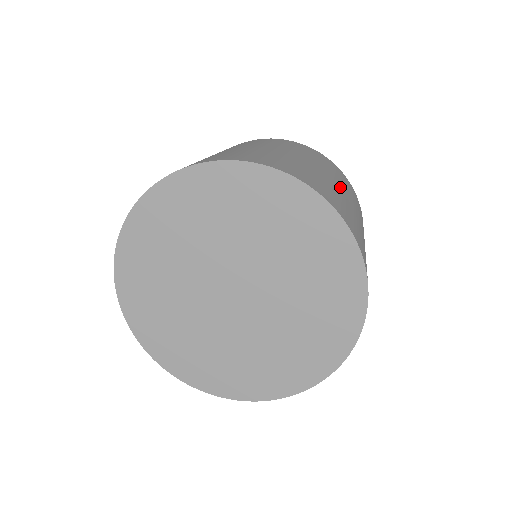
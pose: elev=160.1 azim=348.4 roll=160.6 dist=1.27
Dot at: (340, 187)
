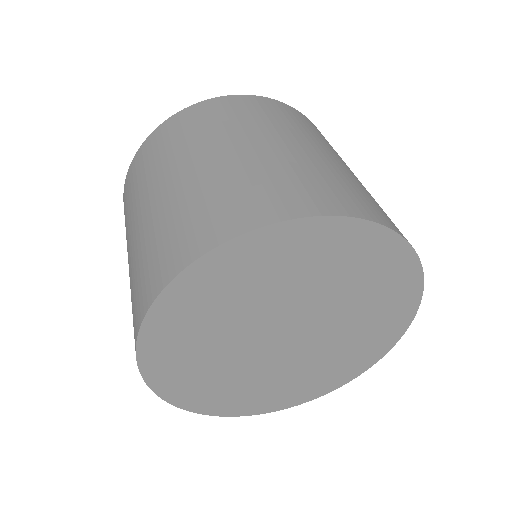
Dot at: occluded
